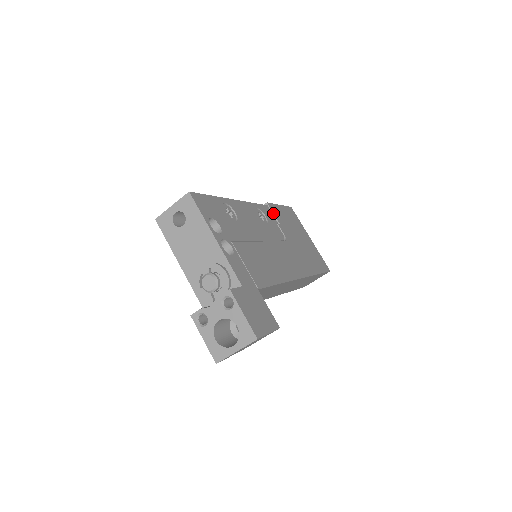
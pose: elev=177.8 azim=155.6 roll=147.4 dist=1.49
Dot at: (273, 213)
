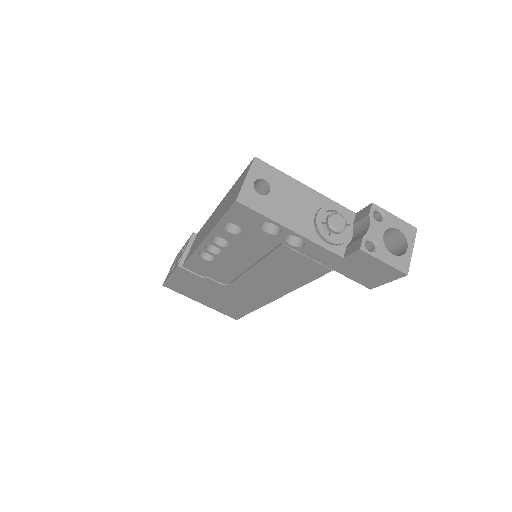
Dot at: occluded
